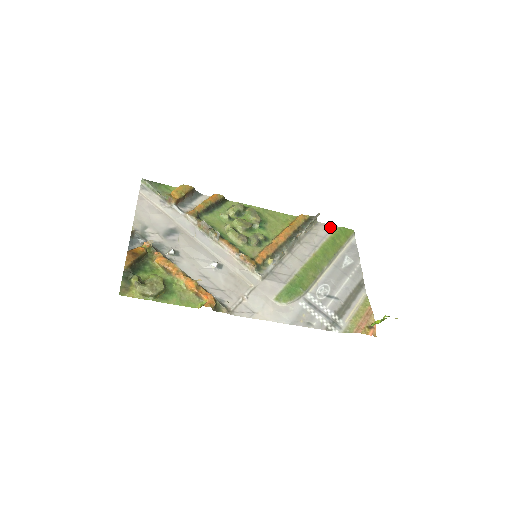
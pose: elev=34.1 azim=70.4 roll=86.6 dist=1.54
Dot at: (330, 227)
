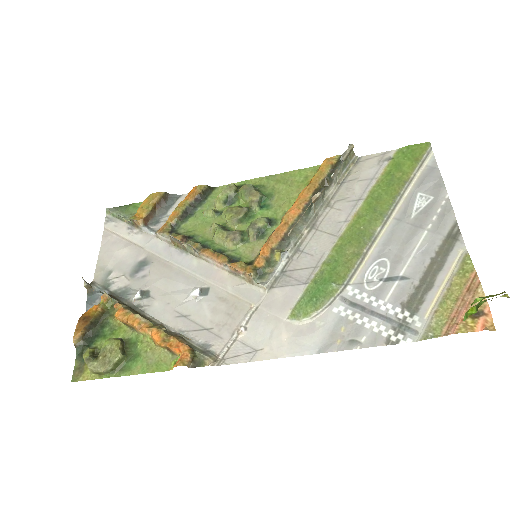
Dot at: (383, 156)
